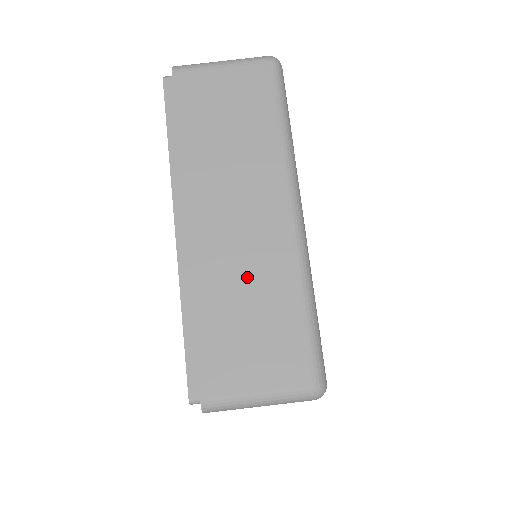
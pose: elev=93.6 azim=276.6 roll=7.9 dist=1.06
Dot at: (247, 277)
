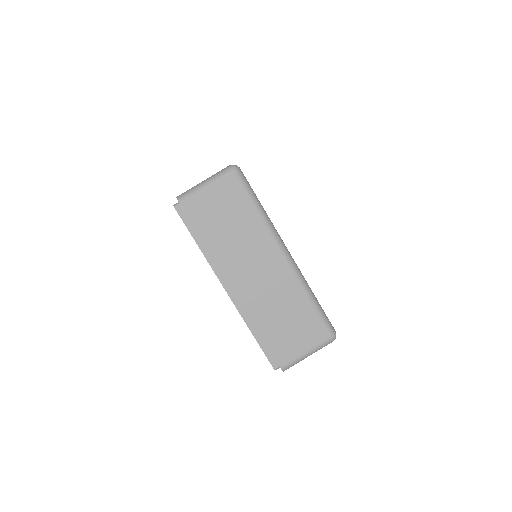
Dot at: (276, 301)
